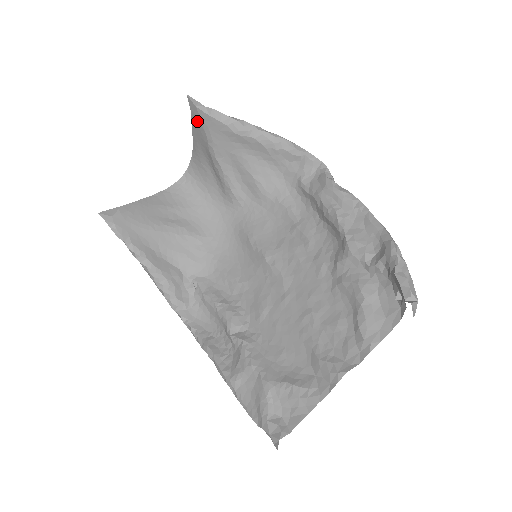
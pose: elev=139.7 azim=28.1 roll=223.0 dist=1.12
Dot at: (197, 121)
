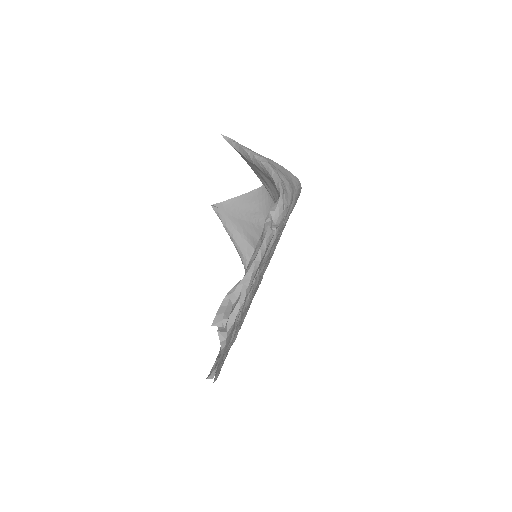
Dot at: occluded
